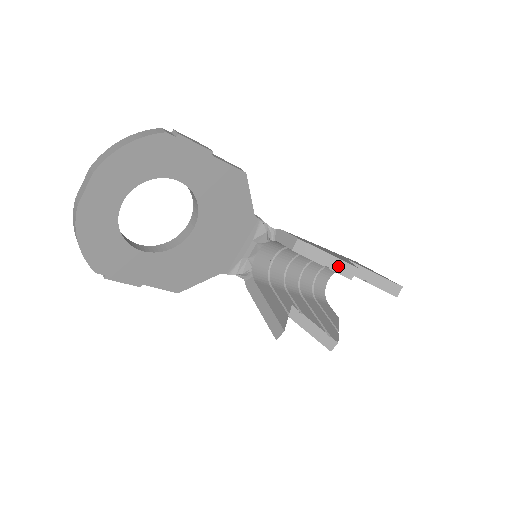
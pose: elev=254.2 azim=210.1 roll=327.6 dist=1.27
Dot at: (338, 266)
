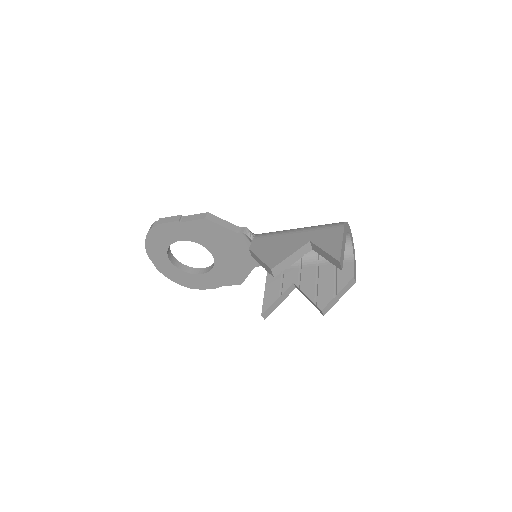
Dot at: (266, 268)
